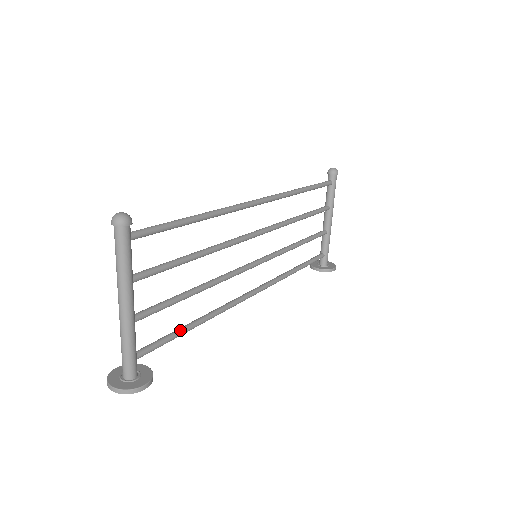
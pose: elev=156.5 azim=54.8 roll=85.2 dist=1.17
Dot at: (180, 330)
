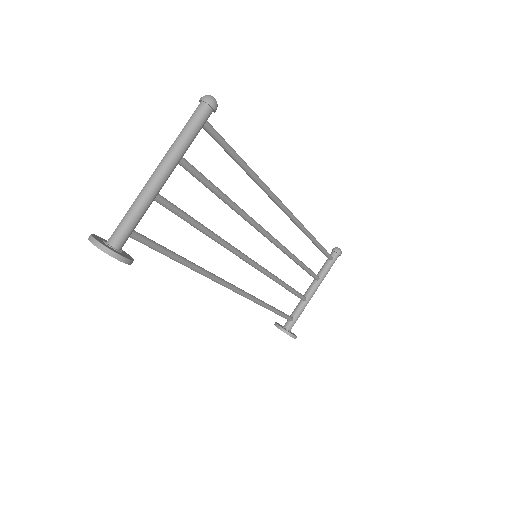
Dot at: (172, 251)
